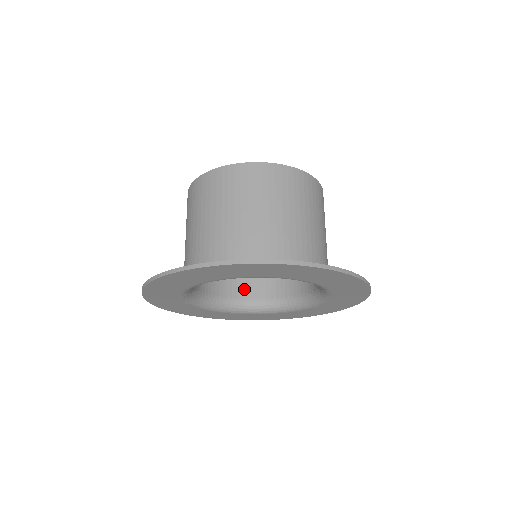
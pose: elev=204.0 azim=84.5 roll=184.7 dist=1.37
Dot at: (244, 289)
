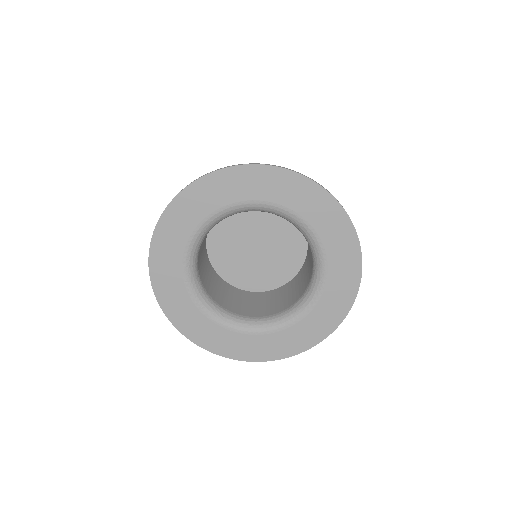
Dot at: (243, 310)
